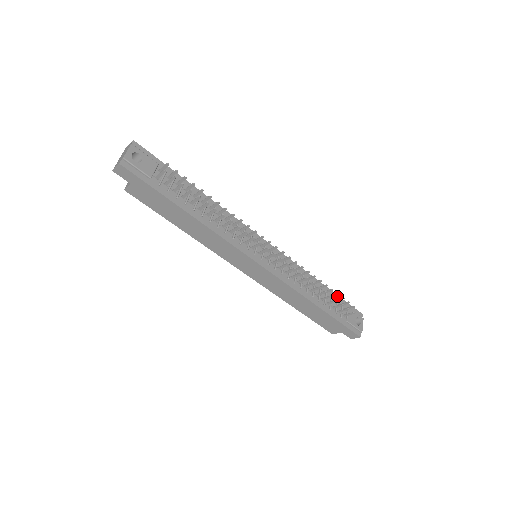
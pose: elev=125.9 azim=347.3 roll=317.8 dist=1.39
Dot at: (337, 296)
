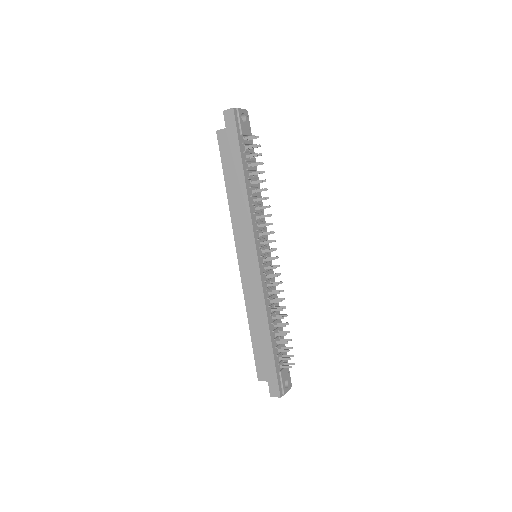
Dot at: occluded
